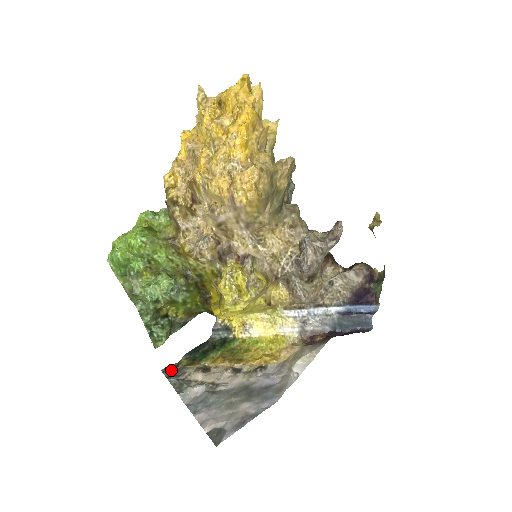
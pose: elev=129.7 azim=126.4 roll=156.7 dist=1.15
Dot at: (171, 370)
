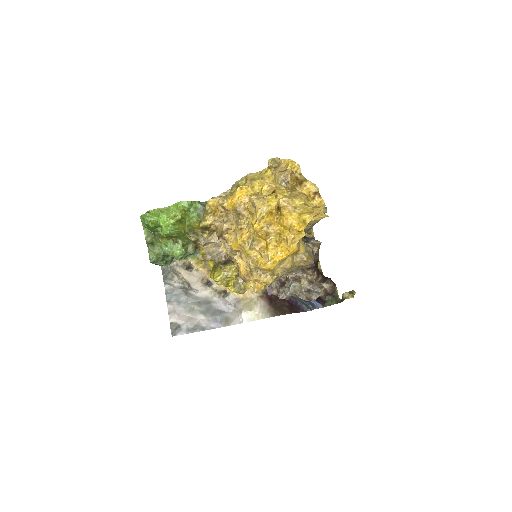
Dot at: occluded
